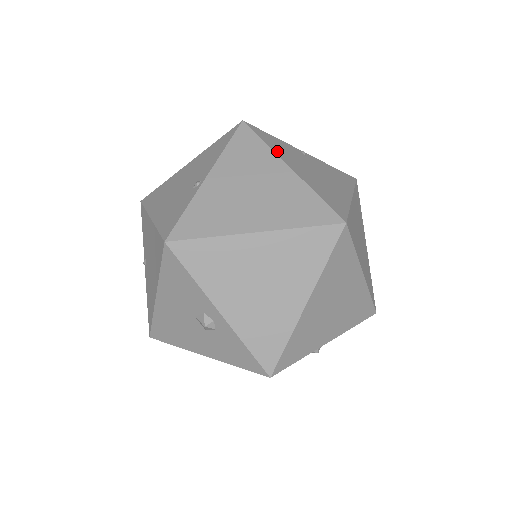
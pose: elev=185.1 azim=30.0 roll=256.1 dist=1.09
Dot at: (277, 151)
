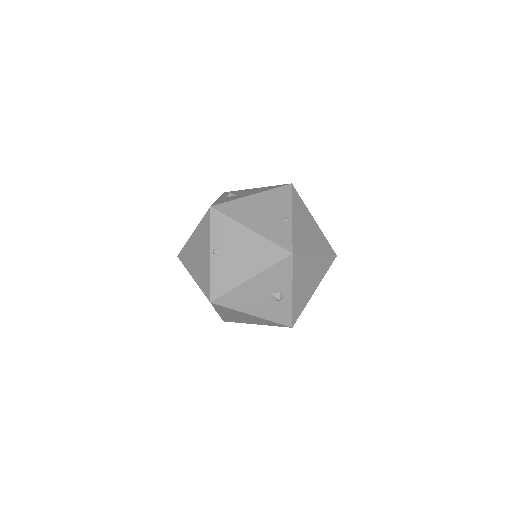
Dot at: occluded
